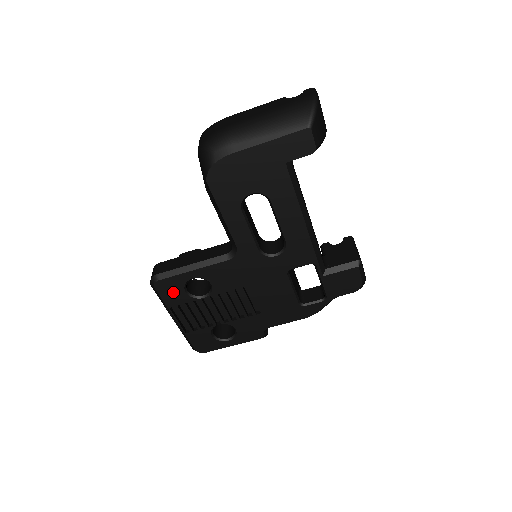
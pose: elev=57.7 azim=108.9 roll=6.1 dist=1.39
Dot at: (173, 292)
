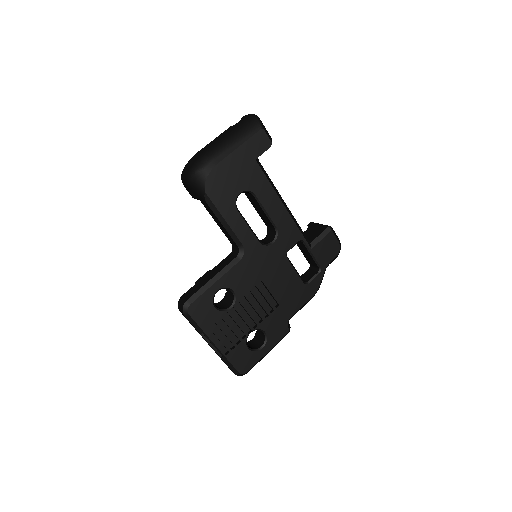
Dot at: (205, 312)
